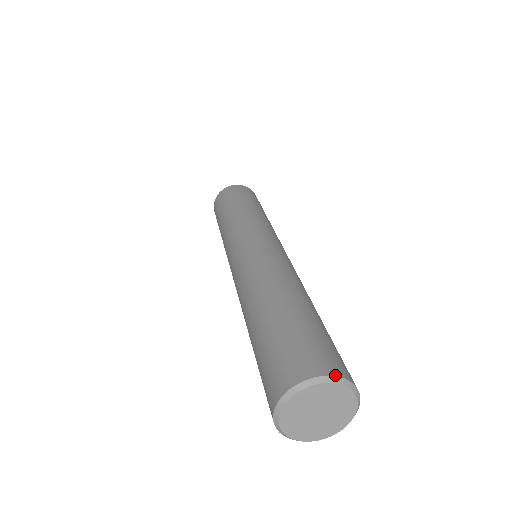
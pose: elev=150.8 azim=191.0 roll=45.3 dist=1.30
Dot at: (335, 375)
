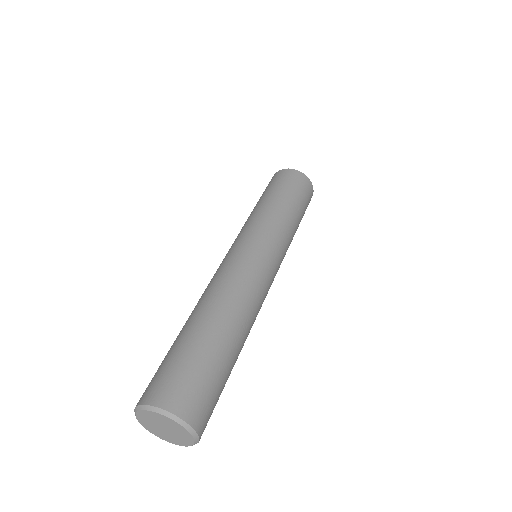
Dot at: (183, 419)
